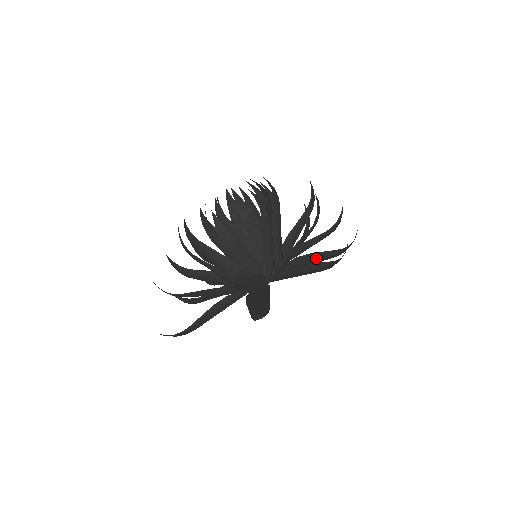
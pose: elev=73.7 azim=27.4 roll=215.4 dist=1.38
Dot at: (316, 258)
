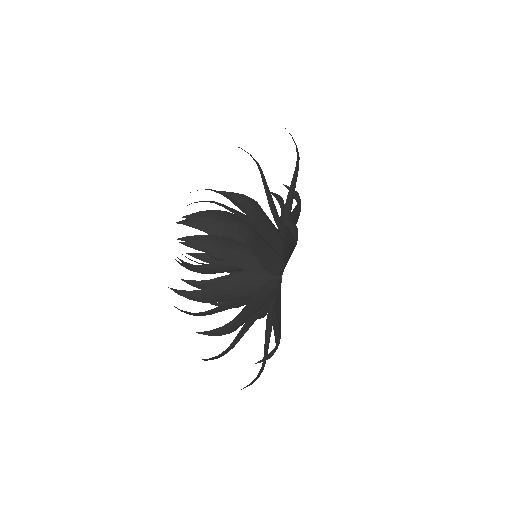
Dot at: (294, 221)
